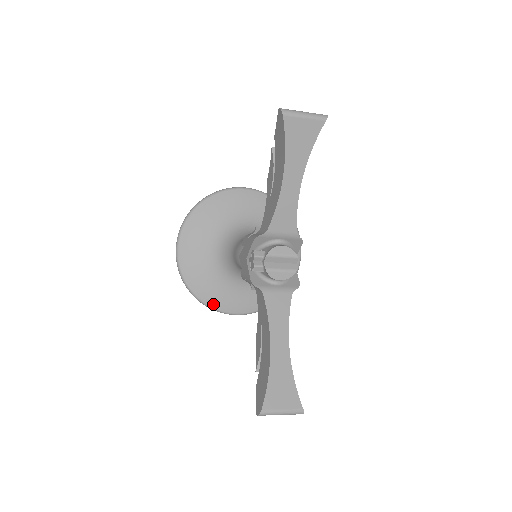
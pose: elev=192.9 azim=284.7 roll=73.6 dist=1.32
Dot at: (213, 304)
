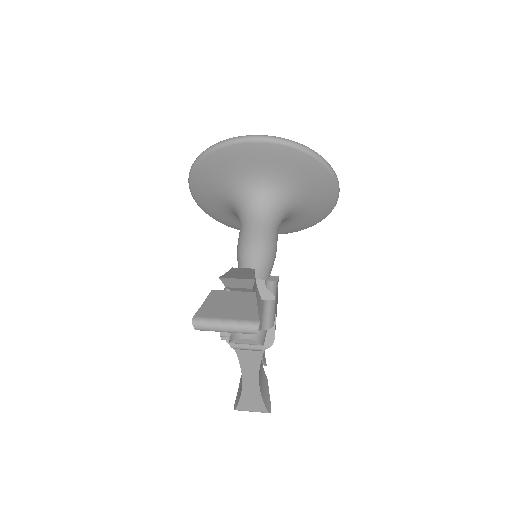
Dot at: (239, 229)
